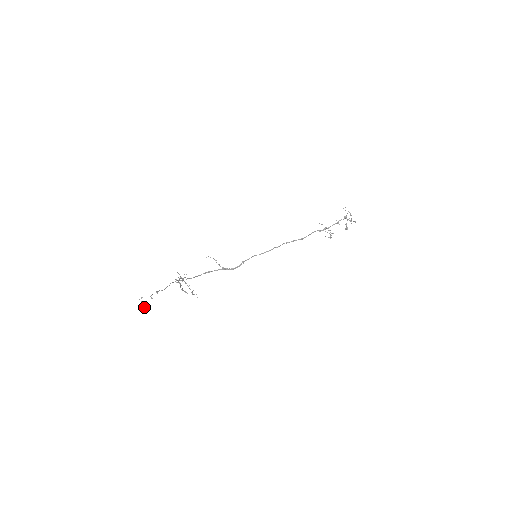
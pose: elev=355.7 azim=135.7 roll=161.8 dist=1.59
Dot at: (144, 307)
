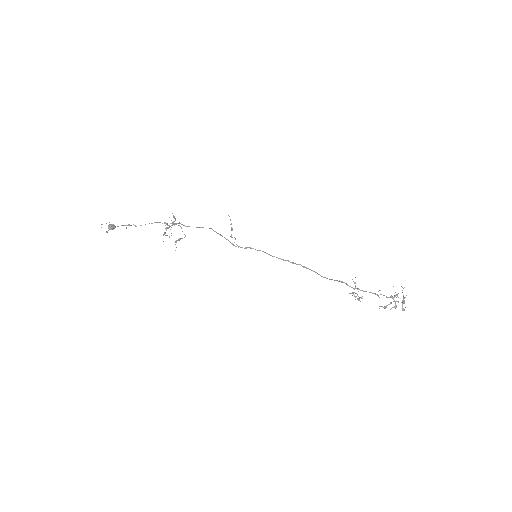
Dot at: (111, 229)
